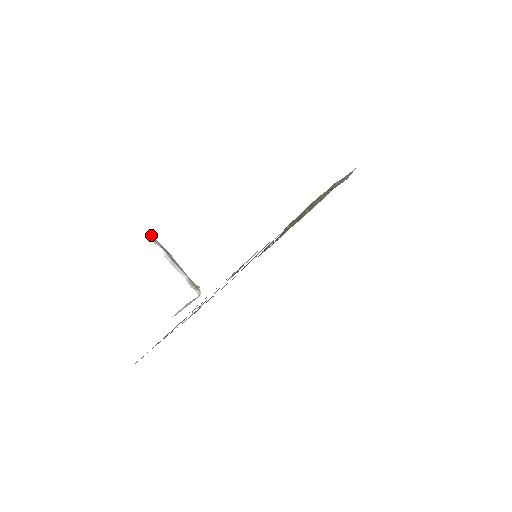
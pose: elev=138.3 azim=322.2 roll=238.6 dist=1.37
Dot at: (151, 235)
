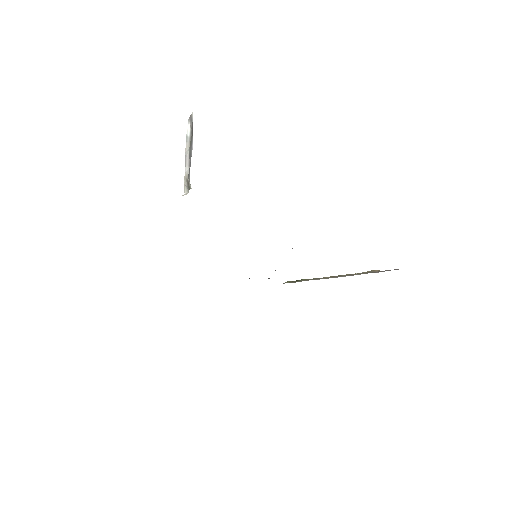
Dot at: (192, 112)
